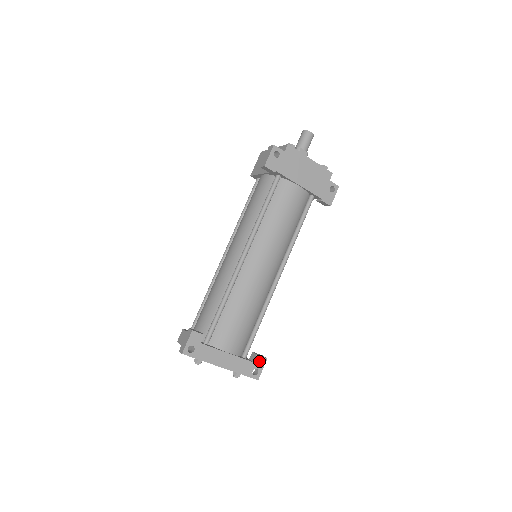
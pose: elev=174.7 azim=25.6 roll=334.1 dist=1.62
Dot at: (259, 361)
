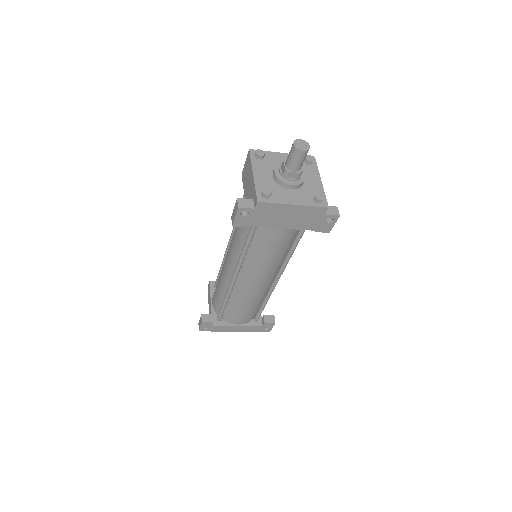
Dot at: (268, 325)
